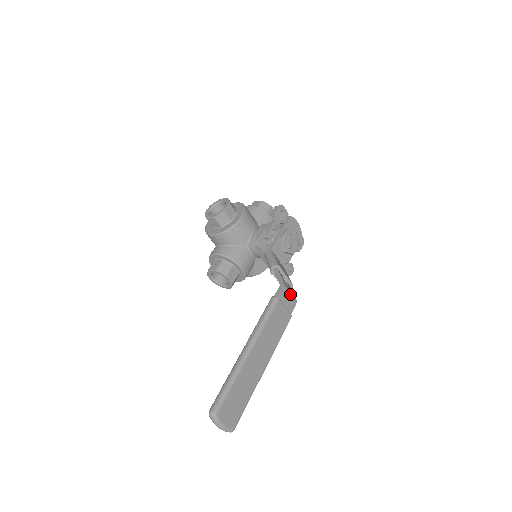
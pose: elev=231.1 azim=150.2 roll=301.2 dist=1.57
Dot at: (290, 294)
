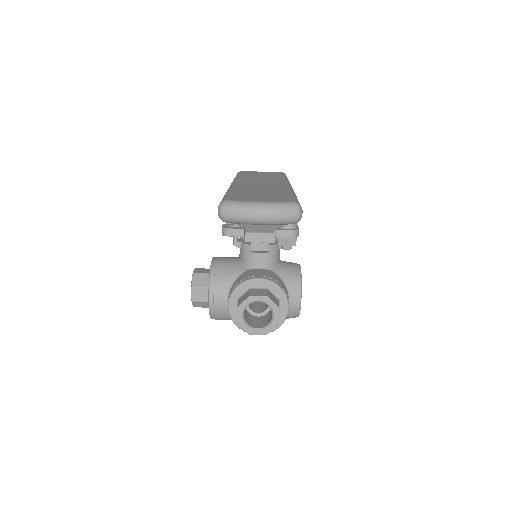
Dot at: occluded
